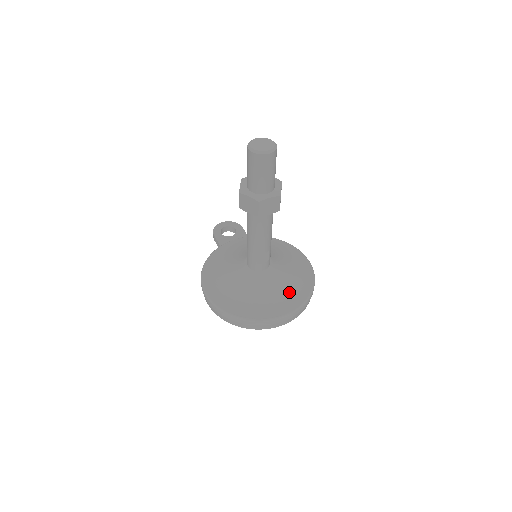
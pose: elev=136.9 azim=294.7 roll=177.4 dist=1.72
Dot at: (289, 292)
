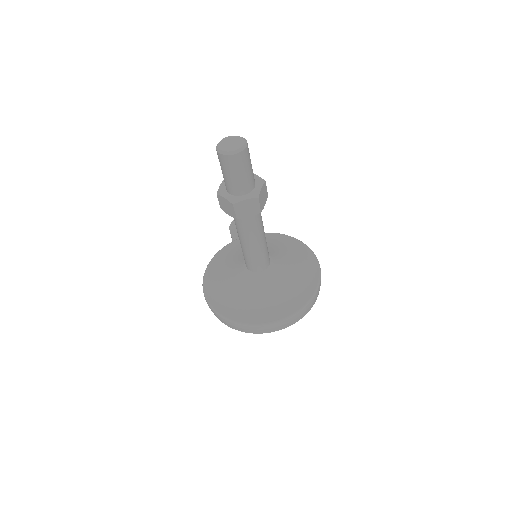
Dot at: (286, 296)
